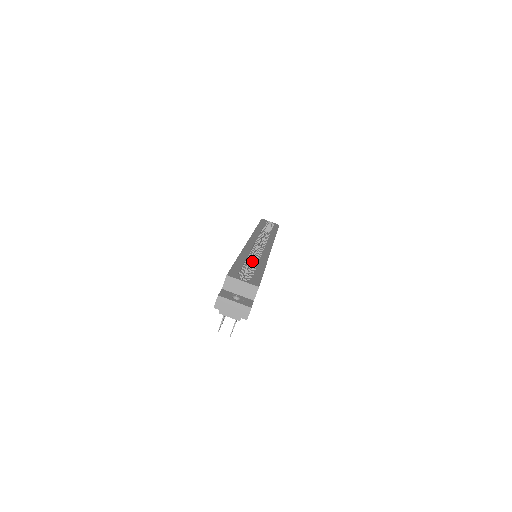
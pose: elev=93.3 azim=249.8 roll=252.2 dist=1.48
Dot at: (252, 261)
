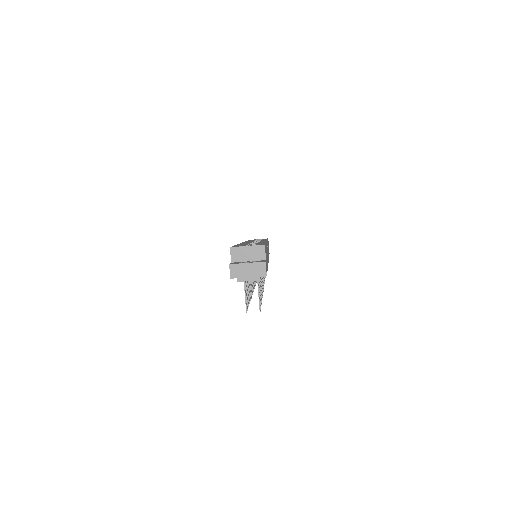
Dot at: occluded
